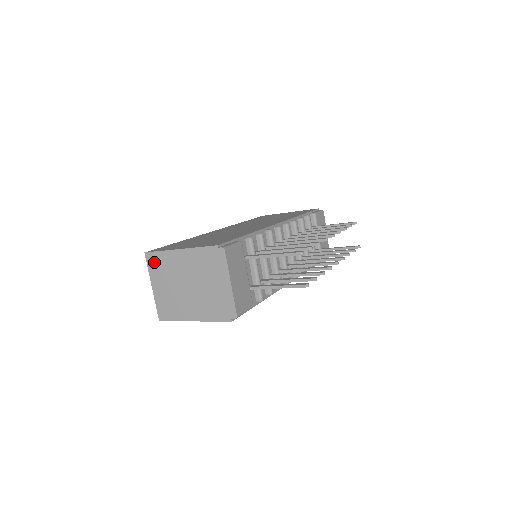
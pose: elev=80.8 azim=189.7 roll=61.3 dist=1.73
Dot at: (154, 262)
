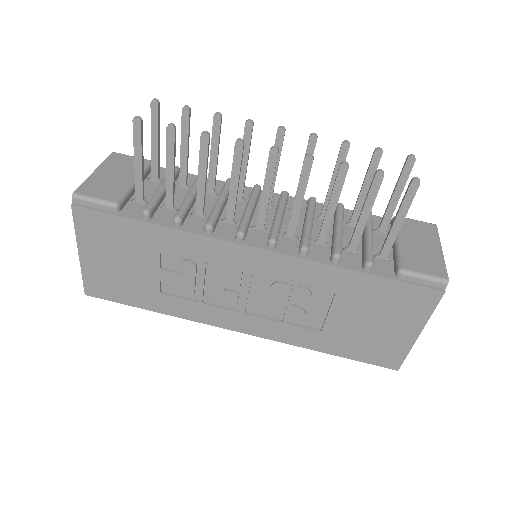
Dot at: occluded
